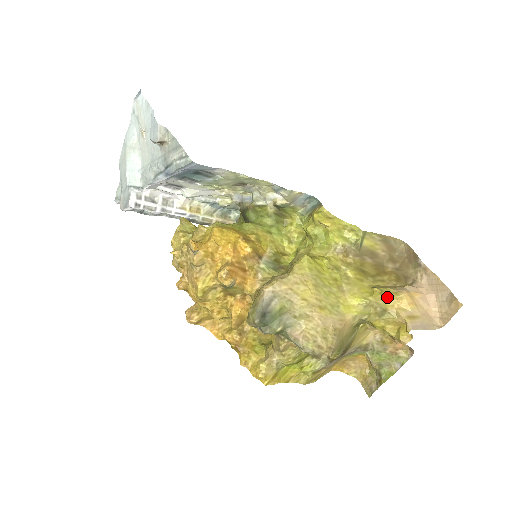
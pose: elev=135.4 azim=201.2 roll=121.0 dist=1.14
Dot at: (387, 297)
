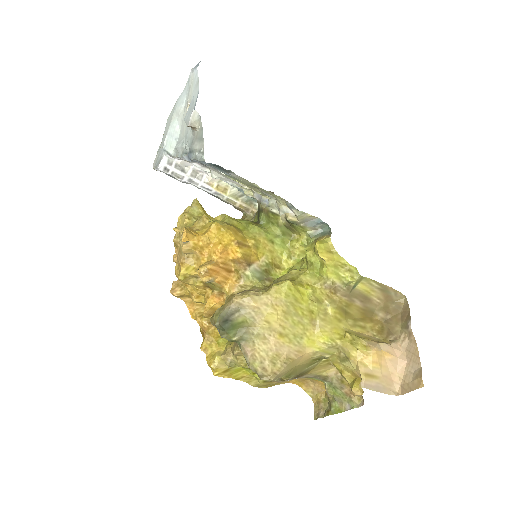
Dot at: (354, 347)
